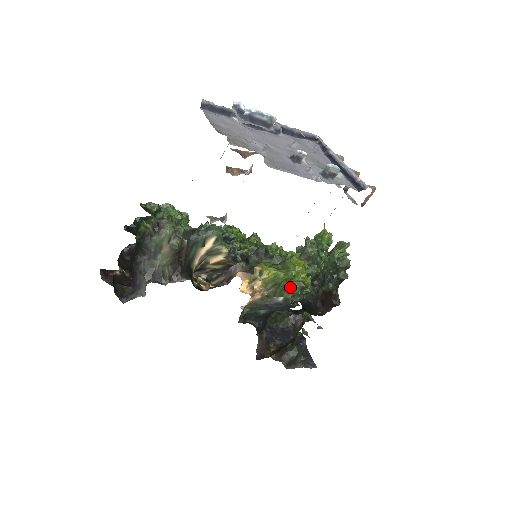
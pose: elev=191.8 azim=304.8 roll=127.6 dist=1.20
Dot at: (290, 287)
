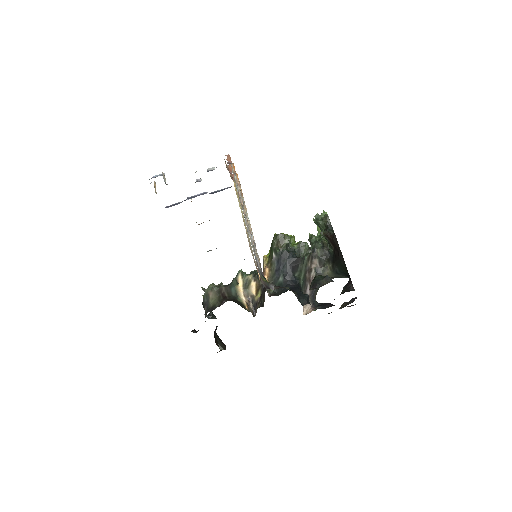
Dot at: (272, 244)
